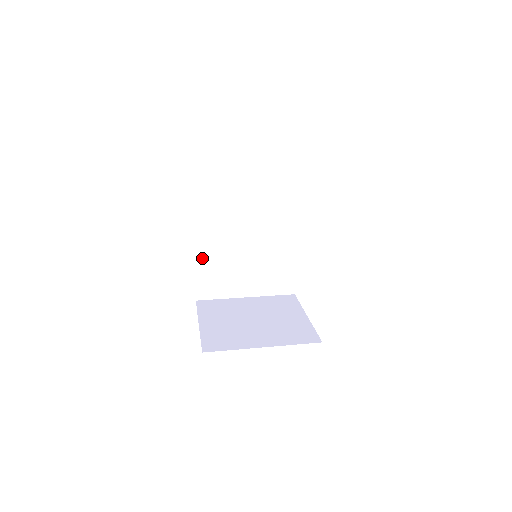
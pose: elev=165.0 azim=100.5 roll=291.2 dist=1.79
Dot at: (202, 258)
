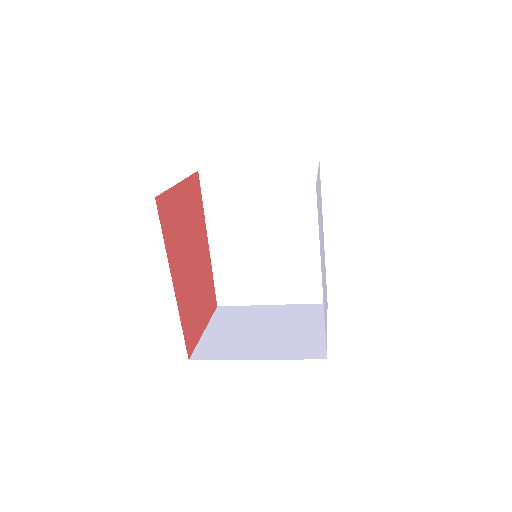
Dot at: (219, 260)
